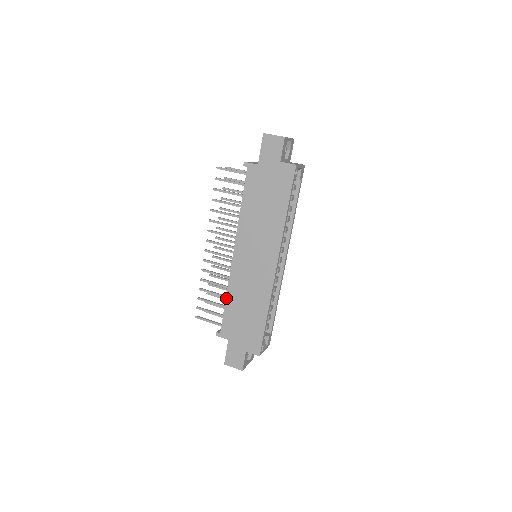
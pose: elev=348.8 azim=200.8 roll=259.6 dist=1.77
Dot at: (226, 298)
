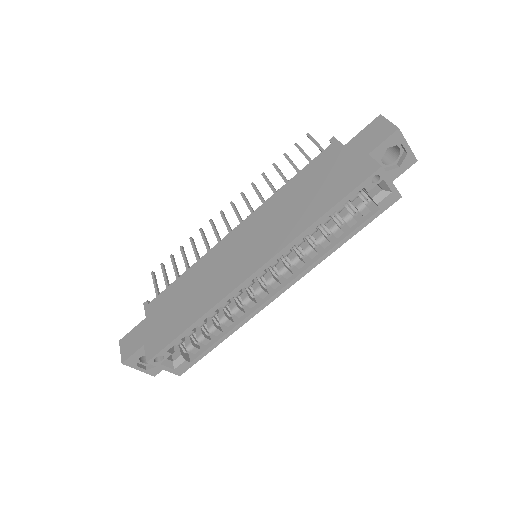
Dot at: (186, 271)
